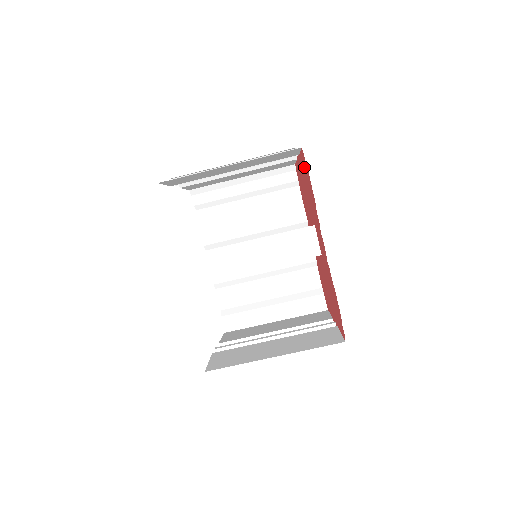
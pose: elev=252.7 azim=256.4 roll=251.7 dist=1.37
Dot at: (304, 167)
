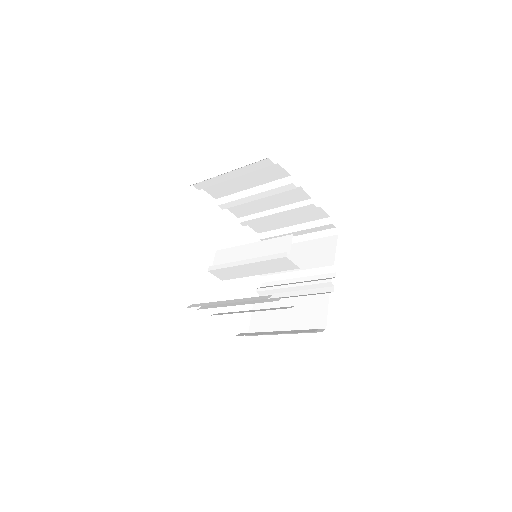
Dot at: occluded
